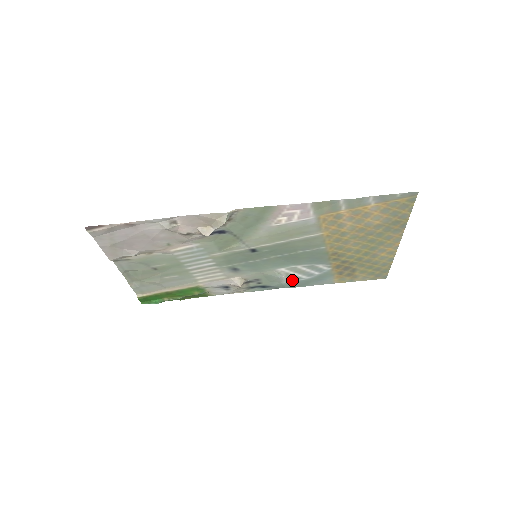
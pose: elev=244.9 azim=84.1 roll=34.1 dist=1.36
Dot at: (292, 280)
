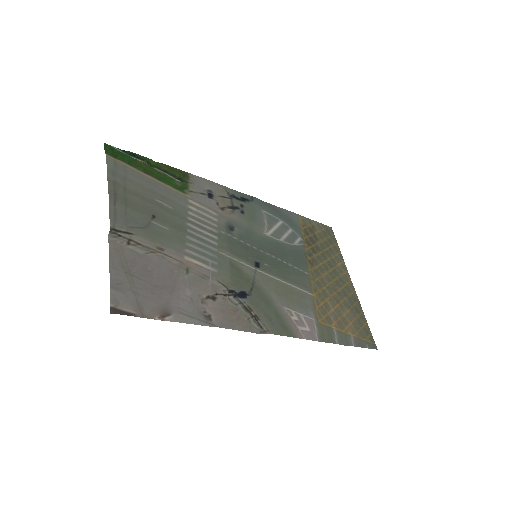
Dot at: (270, 215)
